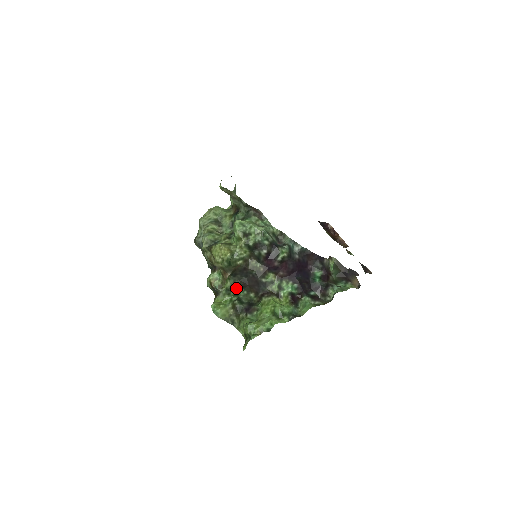
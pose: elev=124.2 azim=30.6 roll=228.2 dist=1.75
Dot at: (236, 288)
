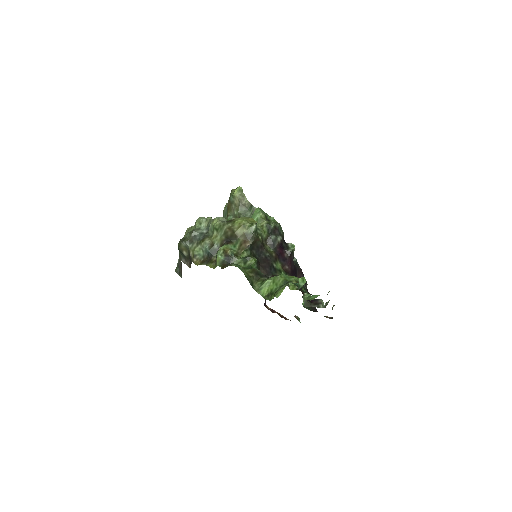
Dot at: (254, 258)
